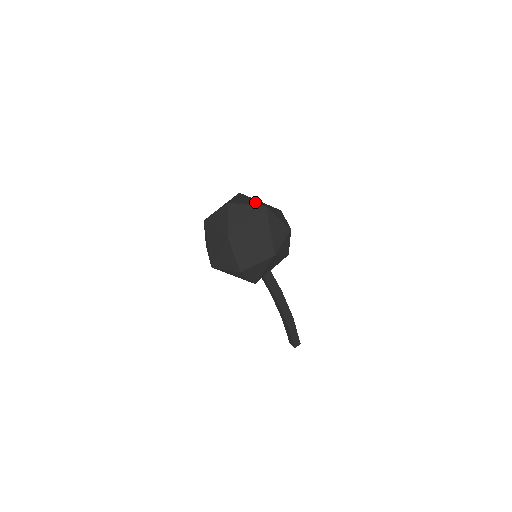
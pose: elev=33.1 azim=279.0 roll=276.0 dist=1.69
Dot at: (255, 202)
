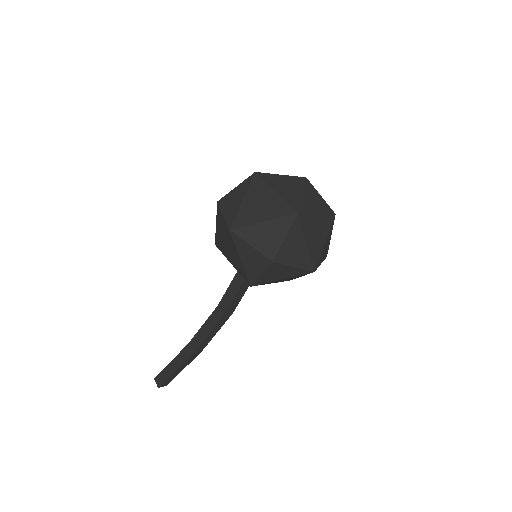
Dot at: occluded
